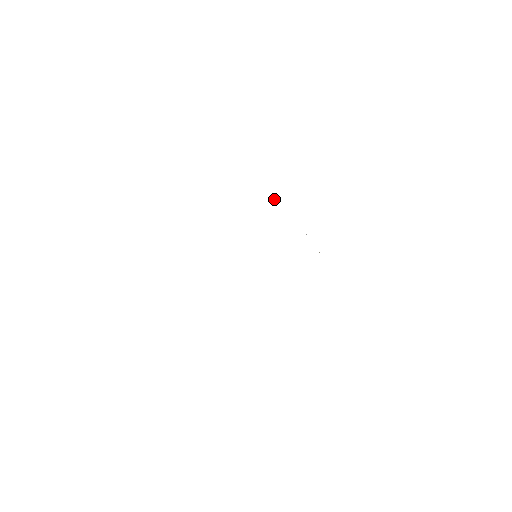
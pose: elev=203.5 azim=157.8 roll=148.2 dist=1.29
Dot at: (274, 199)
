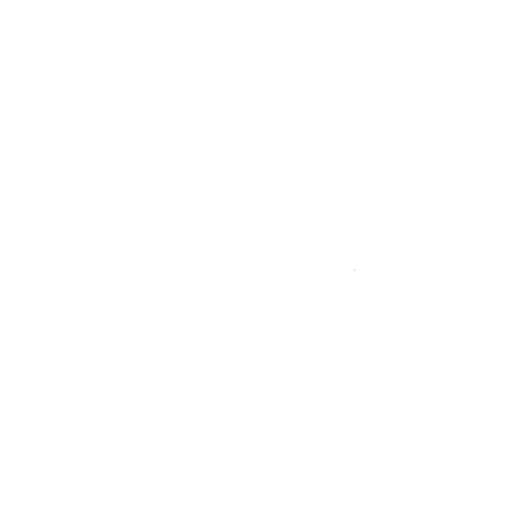
Dot at: occluded
